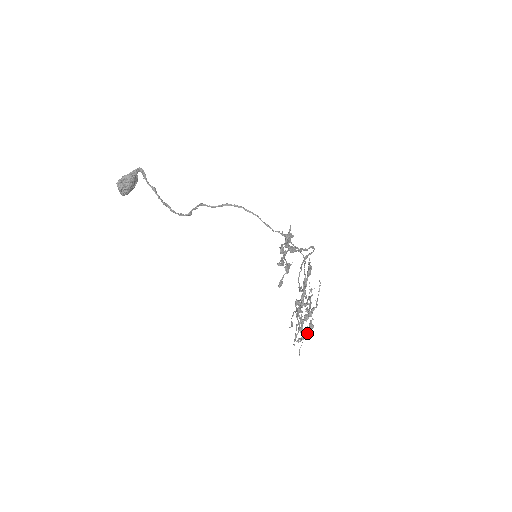
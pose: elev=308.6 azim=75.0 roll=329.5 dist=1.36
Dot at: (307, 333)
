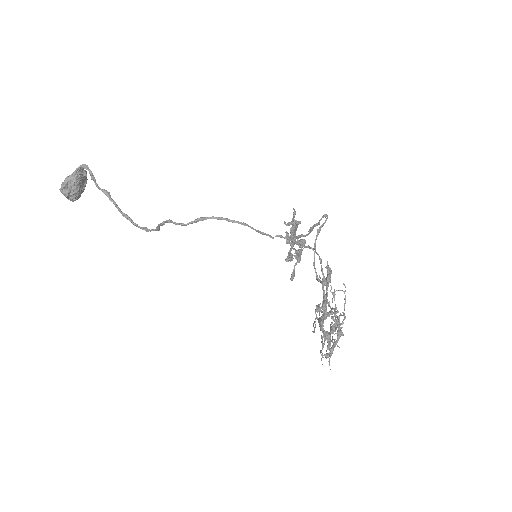
Dot at: (336, 344)
